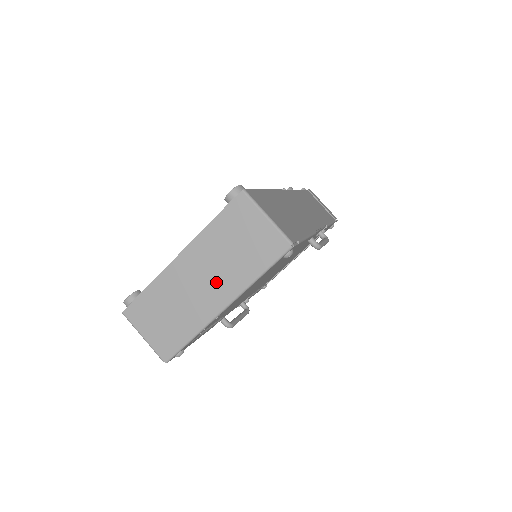
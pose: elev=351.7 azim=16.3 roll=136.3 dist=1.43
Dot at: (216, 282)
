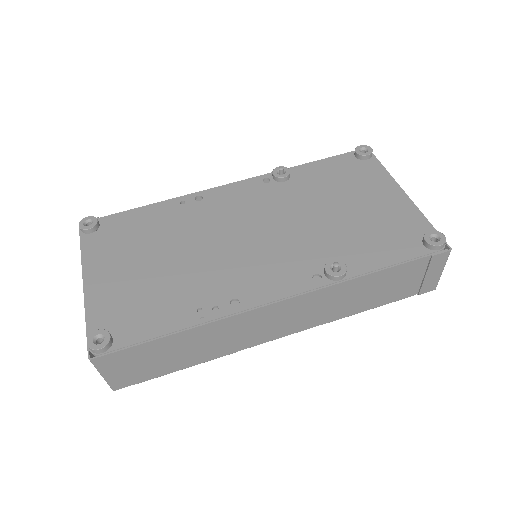
Dot at: occluded
